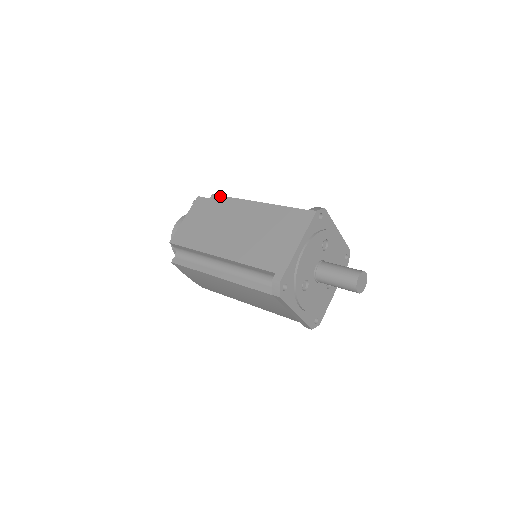
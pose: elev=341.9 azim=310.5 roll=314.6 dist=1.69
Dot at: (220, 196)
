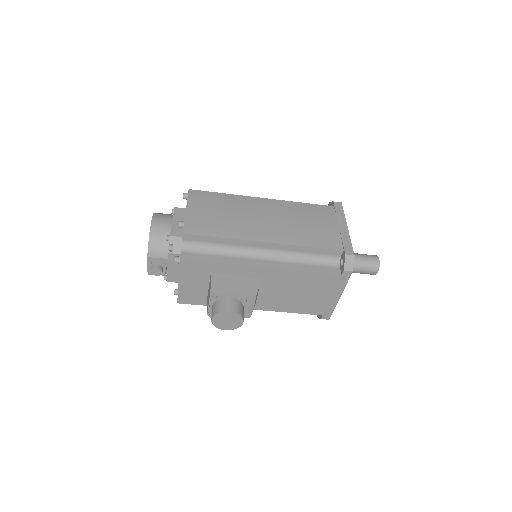
Dot at: occluded
